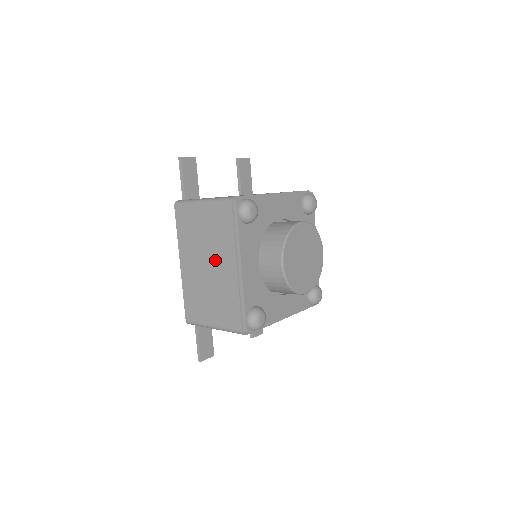
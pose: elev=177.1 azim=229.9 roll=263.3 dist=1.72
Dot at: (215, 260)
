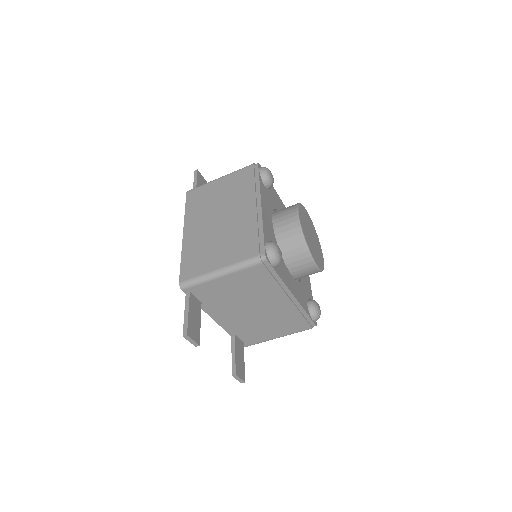
Dot at: (230, 210)
